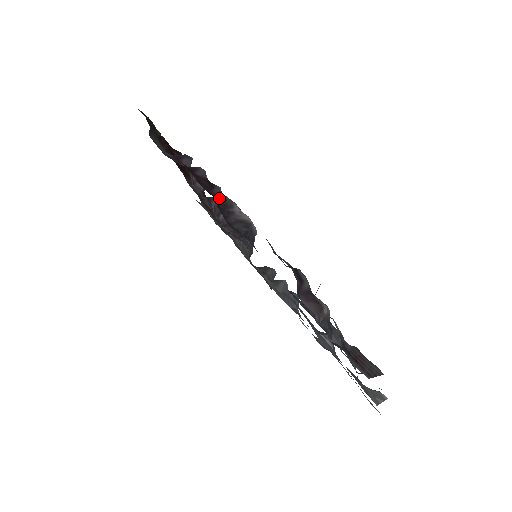
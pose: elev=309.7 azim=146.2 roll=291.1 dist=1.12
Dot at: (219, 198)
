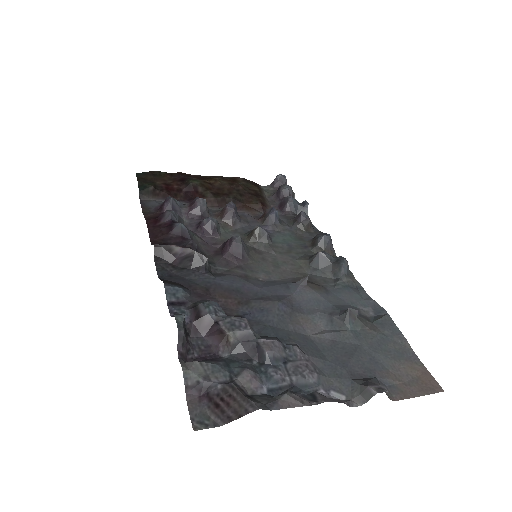
Dot at: (155, 251)
